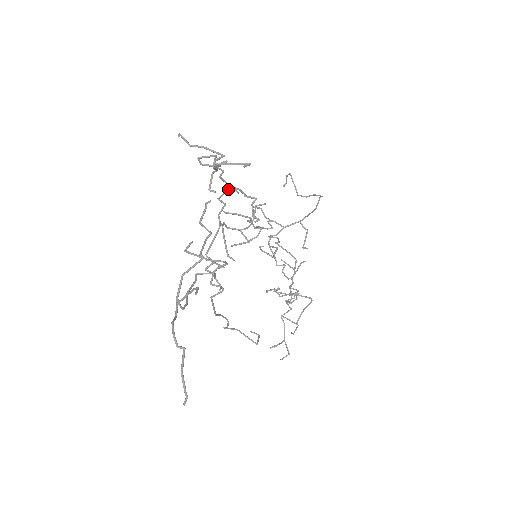
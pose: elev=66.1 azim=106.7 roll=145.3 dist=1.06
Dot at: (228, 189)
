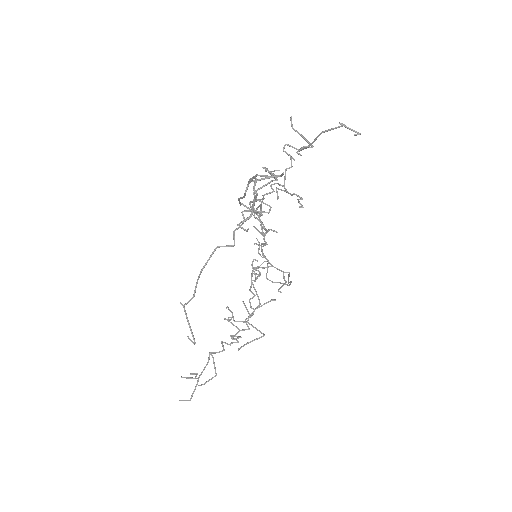
Dot at: (281, 185)
